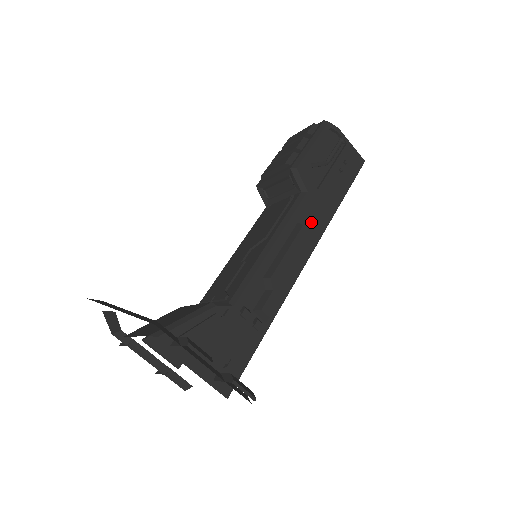
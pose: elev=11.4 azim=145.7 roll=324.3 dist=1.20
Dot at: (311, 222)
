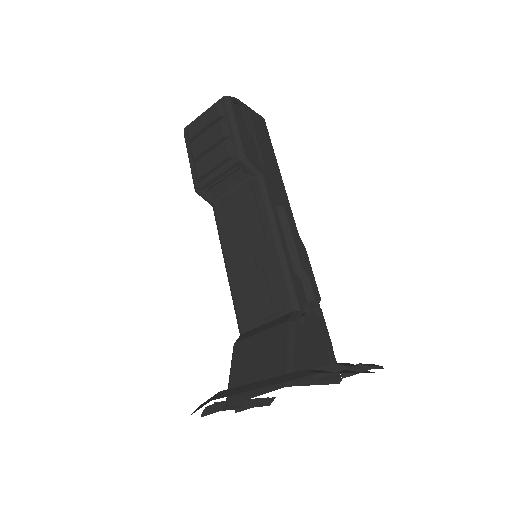
Dot at: (280, 199)
